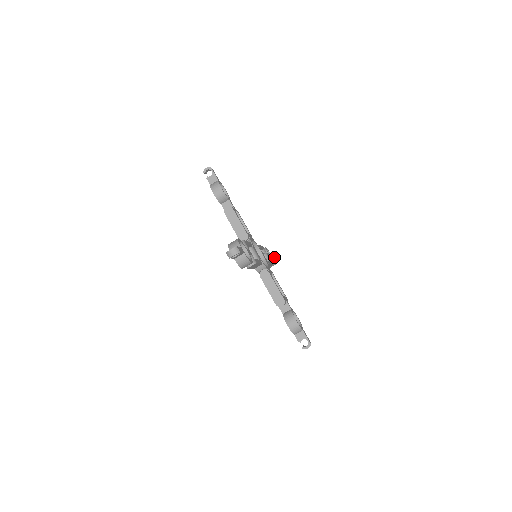
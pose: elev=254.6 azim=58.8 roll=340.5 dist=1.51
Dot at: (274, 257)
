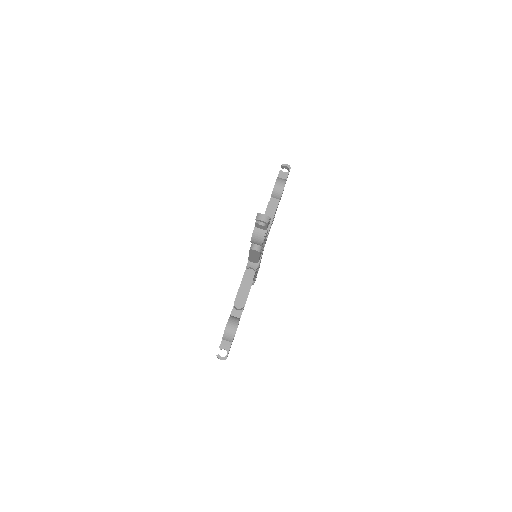
Dot at: occluded
